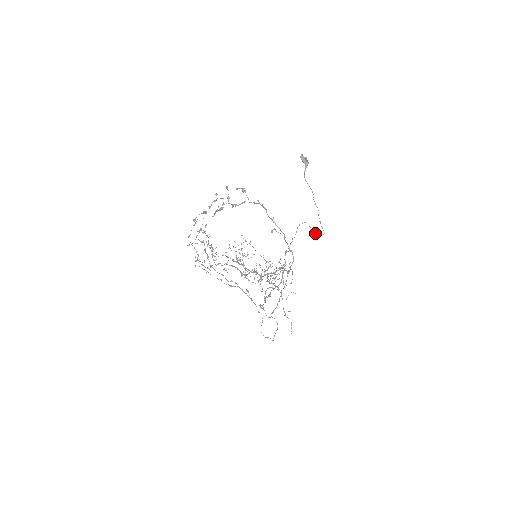
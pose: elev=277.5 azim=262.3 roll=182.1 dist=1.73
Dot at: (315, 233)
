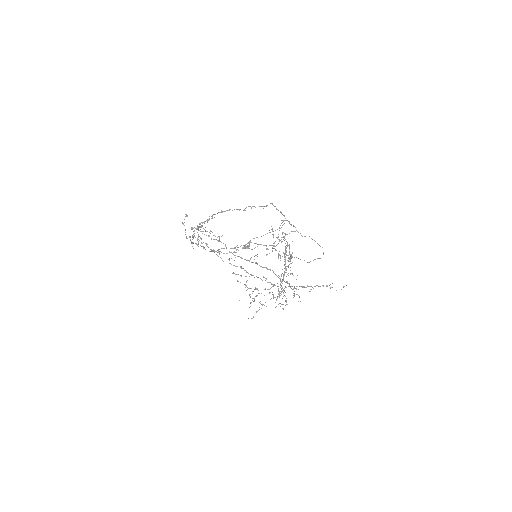
Dot at: (281, 227)
